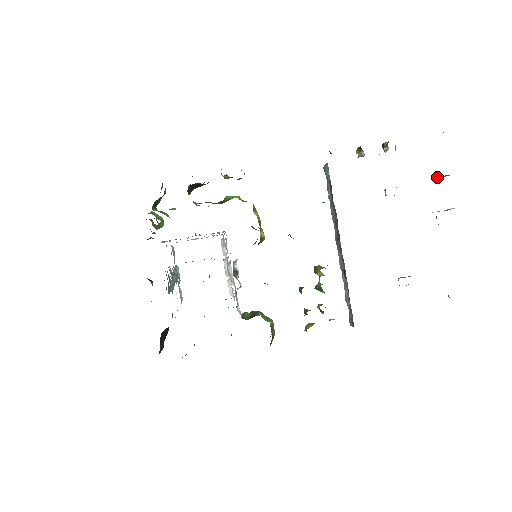
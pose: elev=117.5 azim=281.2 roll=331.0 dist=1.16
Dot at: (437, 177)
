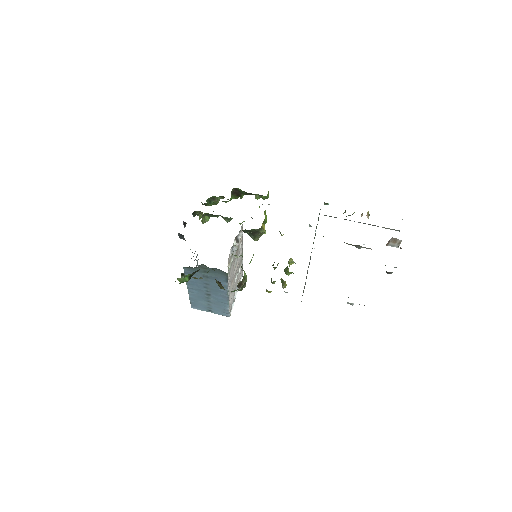
Dot at: (392, 242)
